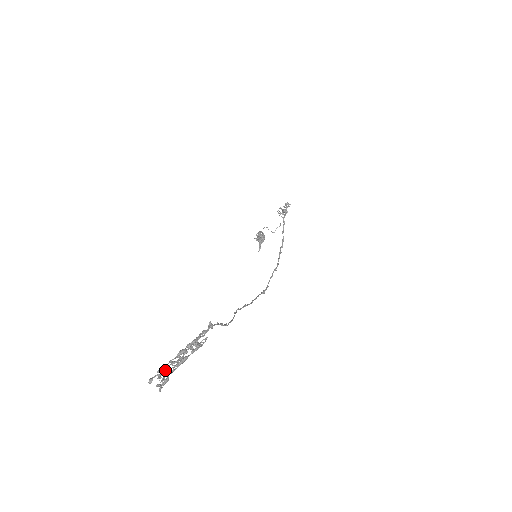
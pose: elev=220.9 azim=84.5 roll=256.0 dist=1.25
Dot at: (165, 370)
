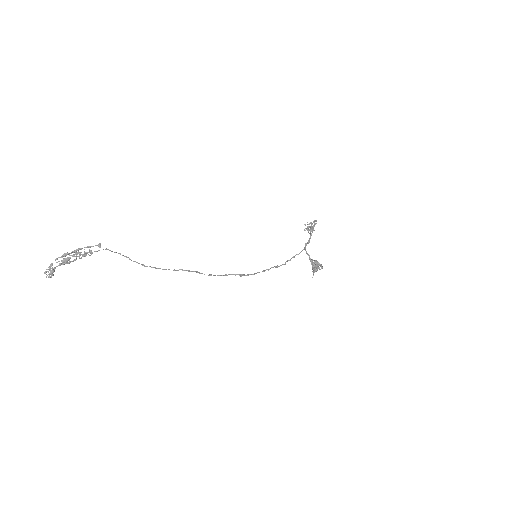
Dot at: (55, 267)
